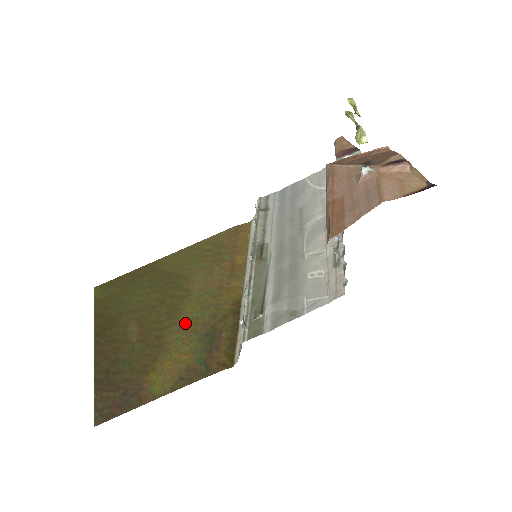
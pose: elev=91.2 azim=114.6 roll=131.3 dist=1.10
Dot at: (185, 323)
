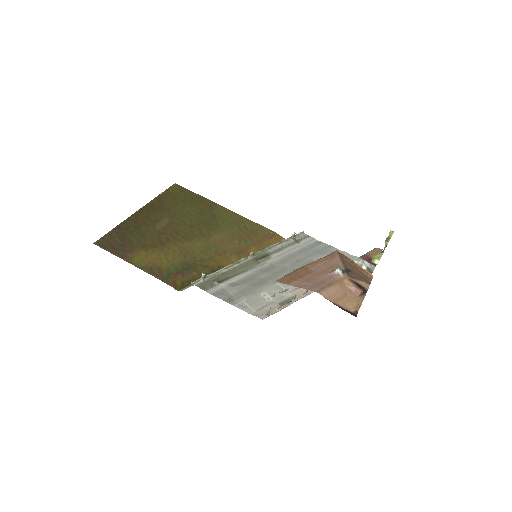
Dot at: (187, 248)
